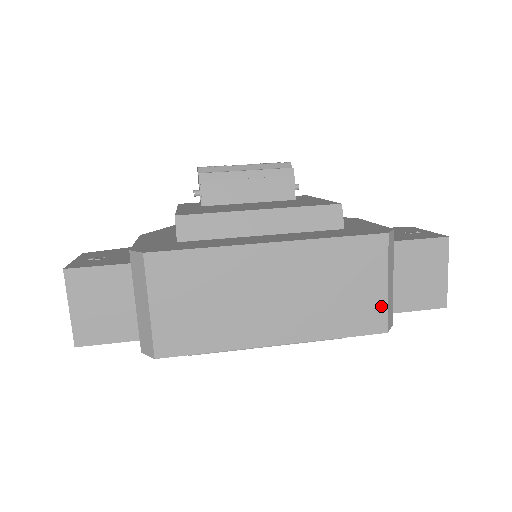
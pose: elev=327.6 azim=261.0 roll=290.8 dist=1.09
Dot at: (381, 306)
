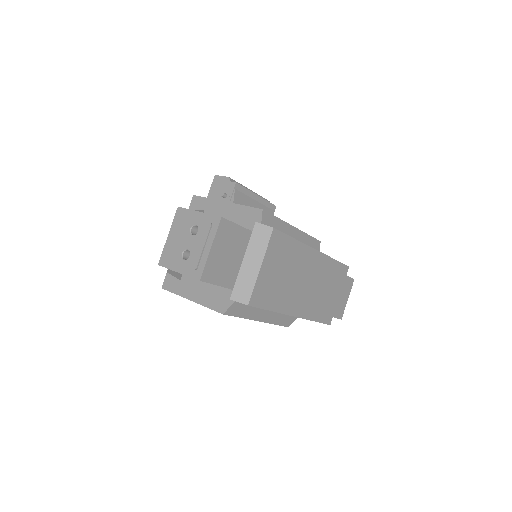
Dot at: (334, 308)
